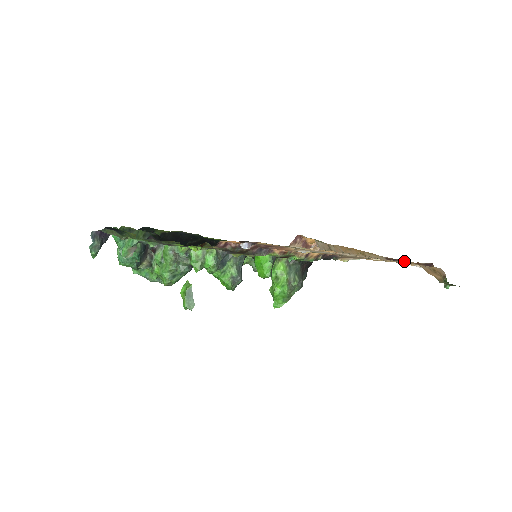
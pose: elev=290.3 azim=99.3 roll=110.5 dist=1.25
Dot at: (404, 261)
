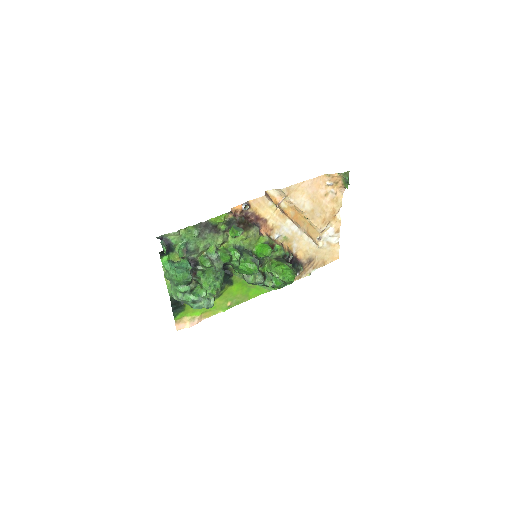
Dot at: (329, 222)
